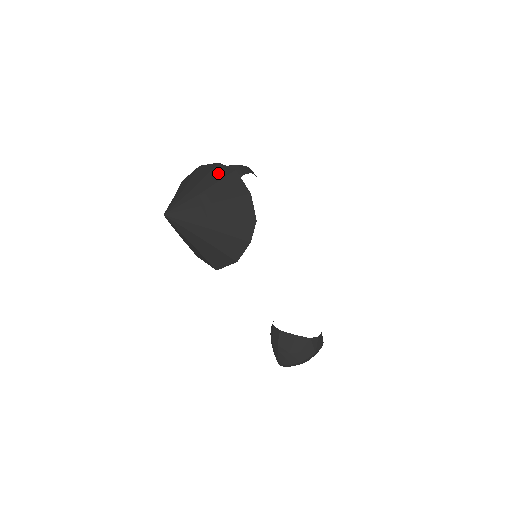
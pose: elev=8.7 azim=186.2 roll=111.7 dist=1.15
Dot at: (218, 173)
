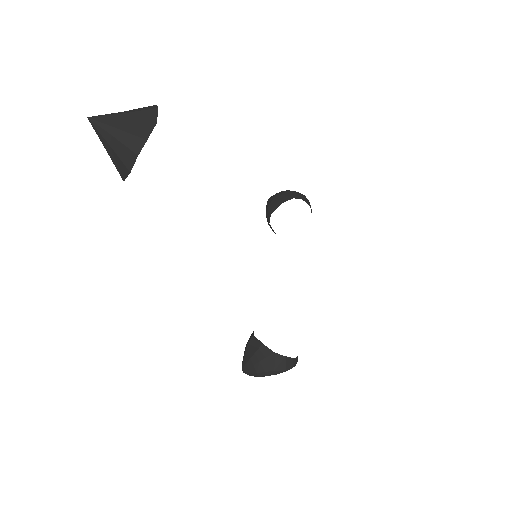
Dot at: (147, 108)
